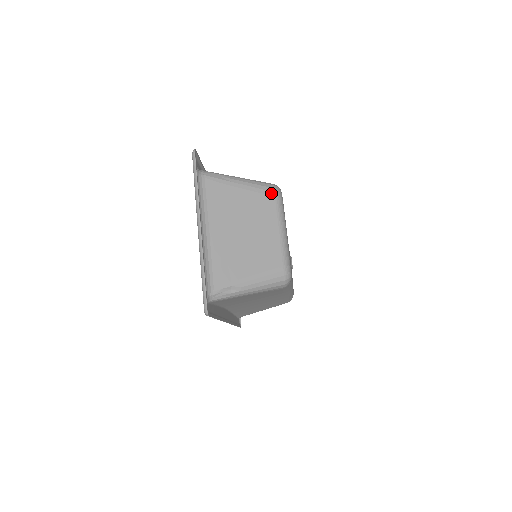
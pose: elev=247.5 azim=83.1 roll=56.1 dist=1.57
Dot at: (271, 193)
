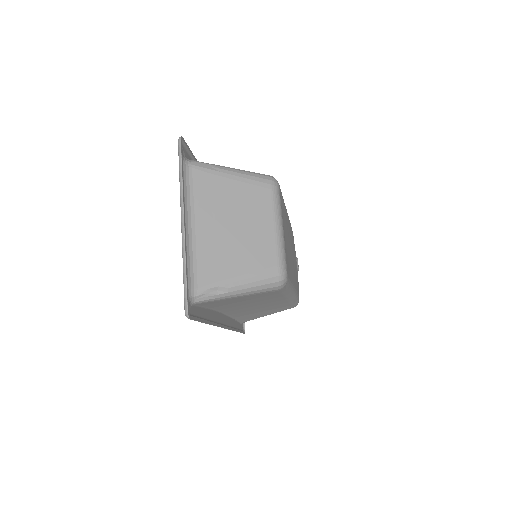
Dot at: (266, 185)
